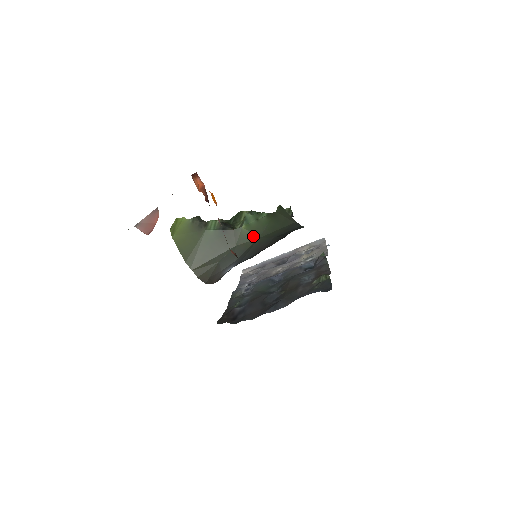
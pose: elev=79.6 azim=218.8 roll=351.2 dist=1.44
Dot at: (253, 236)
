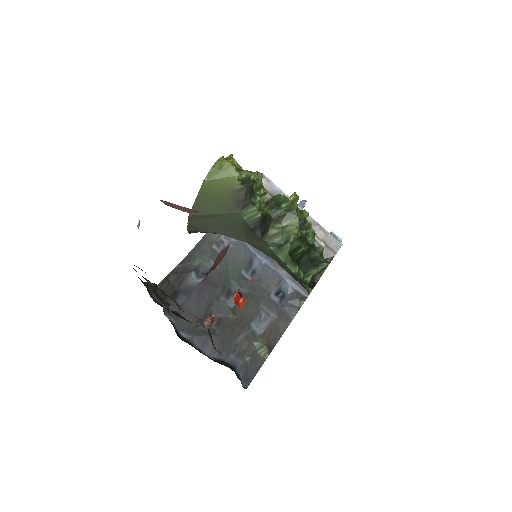
Dot at: (270, 254)
